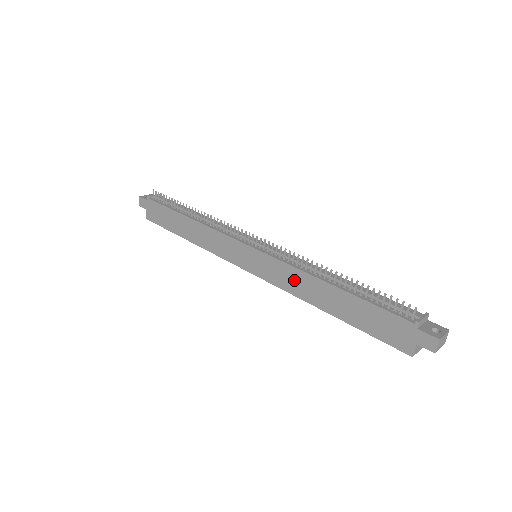
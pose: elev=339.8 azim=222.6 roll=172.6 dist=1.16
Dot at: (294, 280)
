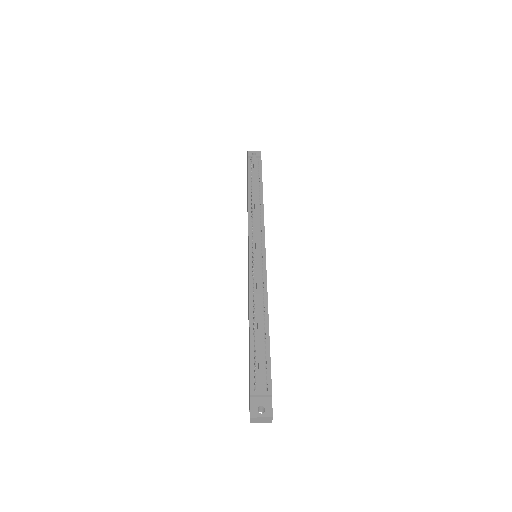
Dot at: occluded
